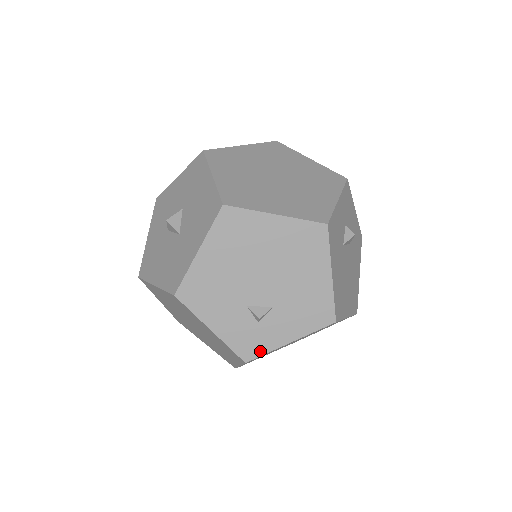
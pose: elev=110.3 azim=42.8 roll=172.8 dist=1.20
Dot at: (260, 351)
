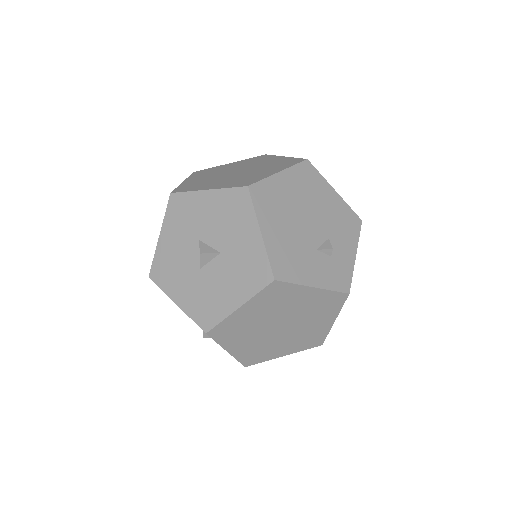
Dot at: (348, 277)
